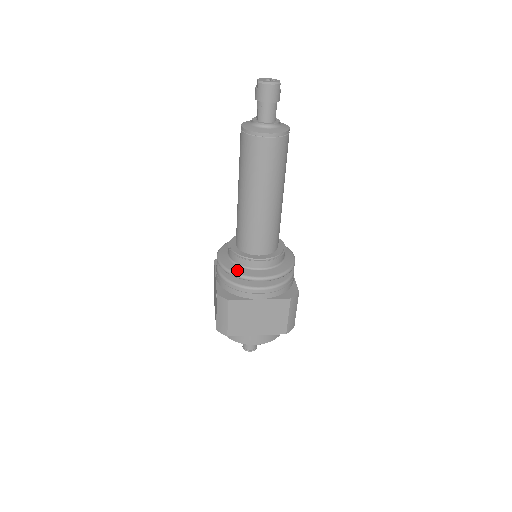
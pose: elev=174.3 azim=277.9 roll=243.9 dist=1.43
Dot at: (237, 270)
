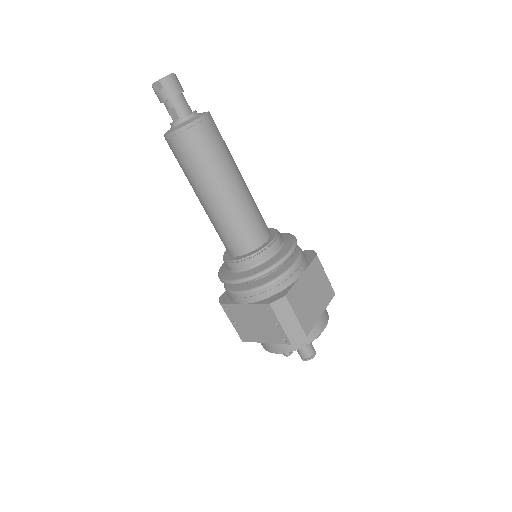
Dot at: (265, 266)
